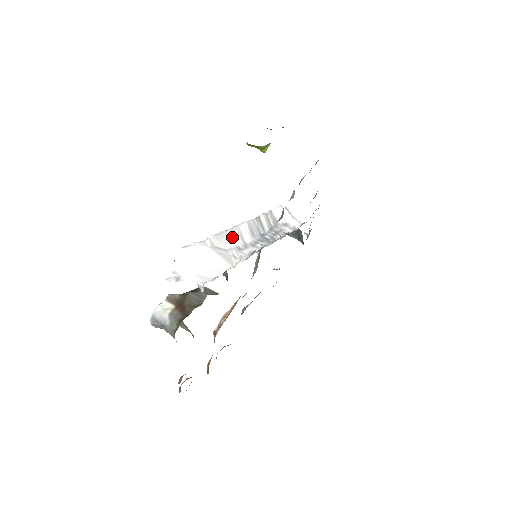
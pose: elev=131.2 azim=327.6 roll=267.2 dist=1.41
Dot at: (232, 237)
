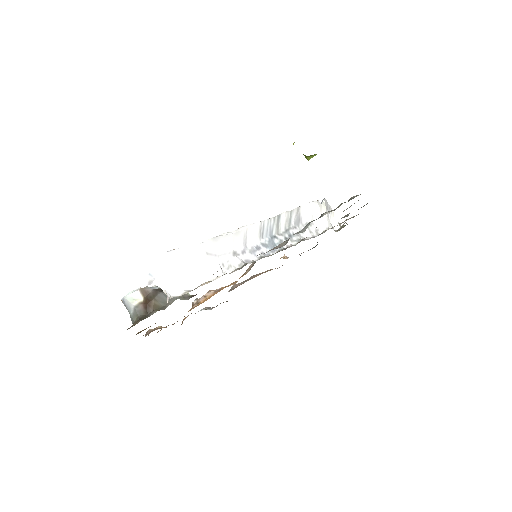
Dot at: (233, 240)
